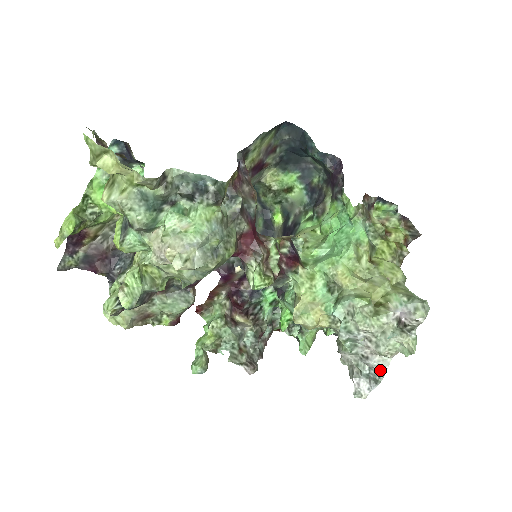
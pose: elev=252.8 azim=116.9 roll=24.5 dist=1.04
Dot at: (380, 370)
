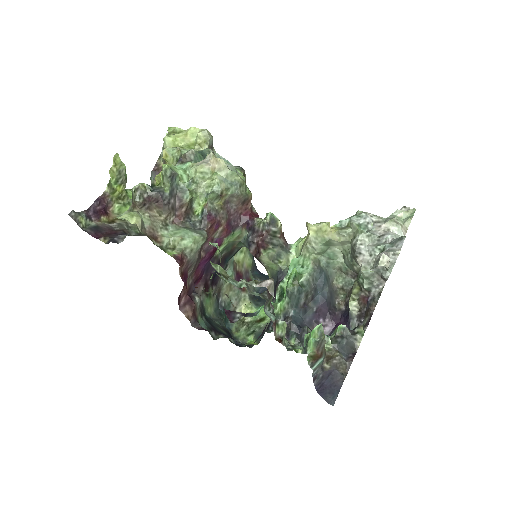
Dot at: (399, 237)
